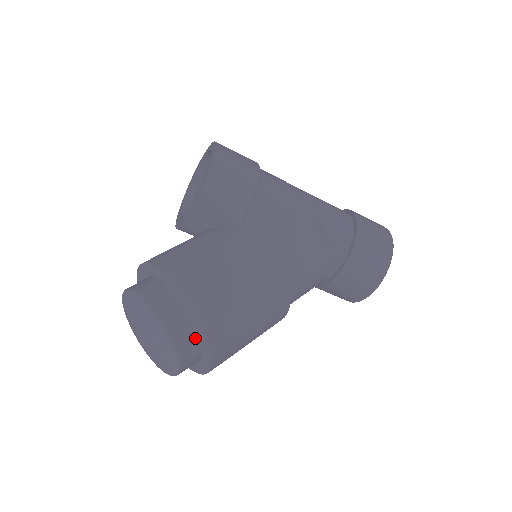
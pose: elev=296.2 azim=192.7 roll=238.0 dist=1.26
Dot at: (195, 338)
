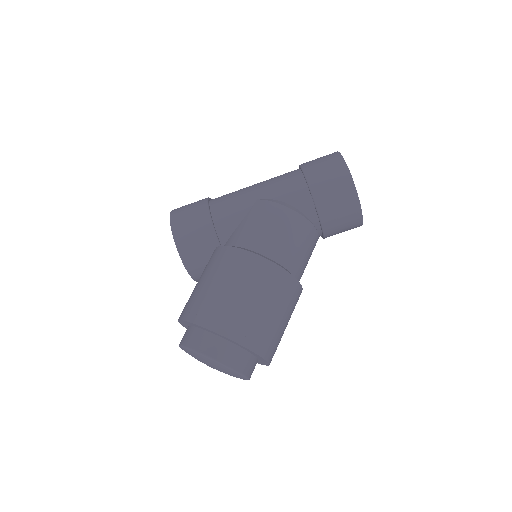
Dot at: (230, 346)
